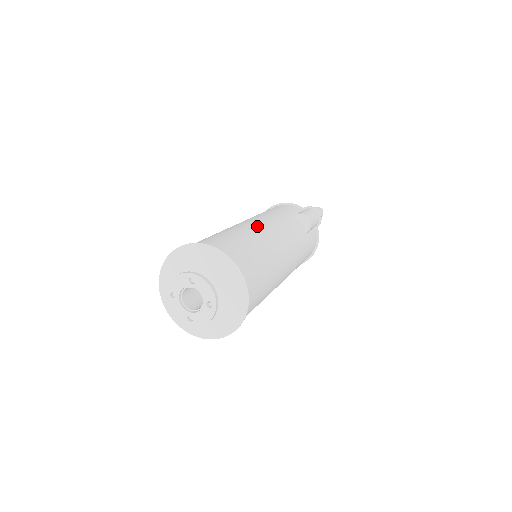
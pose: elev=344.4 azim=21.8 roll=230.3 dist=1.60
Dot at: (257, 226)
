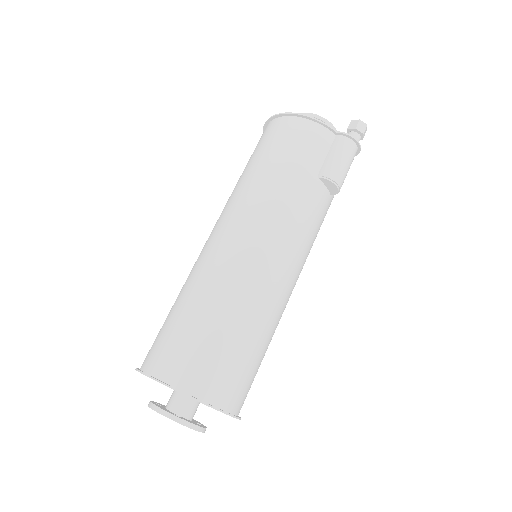
Dot at: (258, 270)
